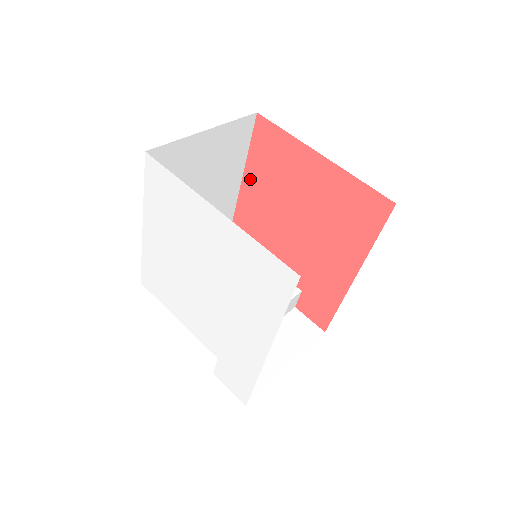
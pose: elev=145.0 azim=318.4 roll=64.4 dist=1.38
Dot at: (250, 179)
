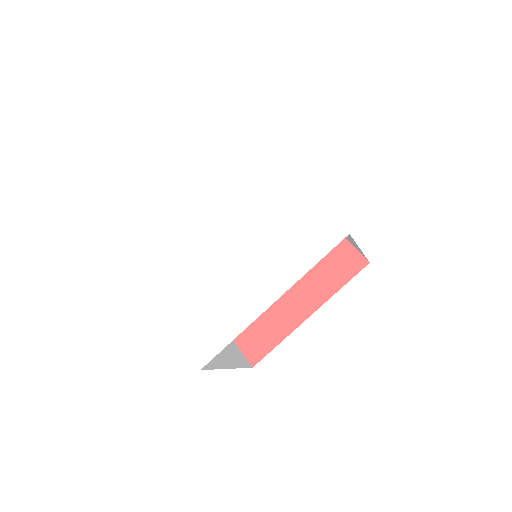
Dot at: occluded
